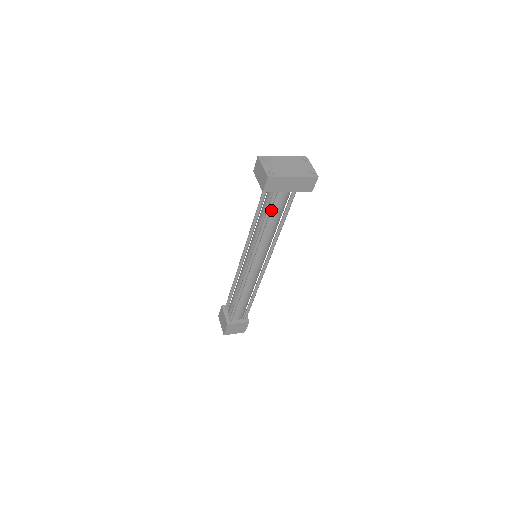
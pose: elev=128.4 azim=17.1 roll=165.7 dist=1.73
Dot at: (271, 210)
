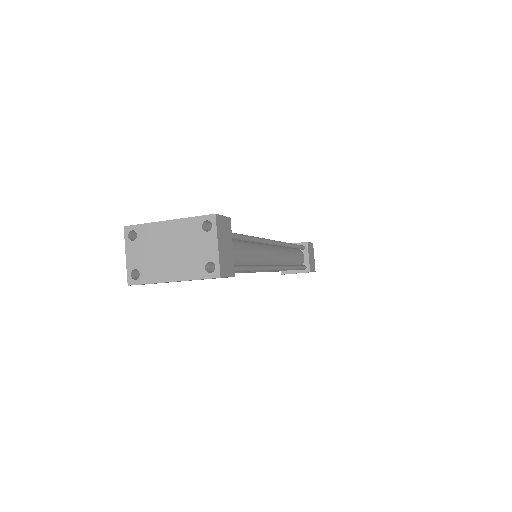
Dot at: occluded
